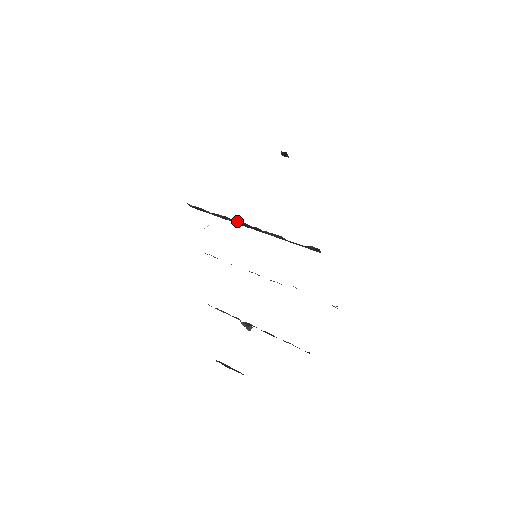
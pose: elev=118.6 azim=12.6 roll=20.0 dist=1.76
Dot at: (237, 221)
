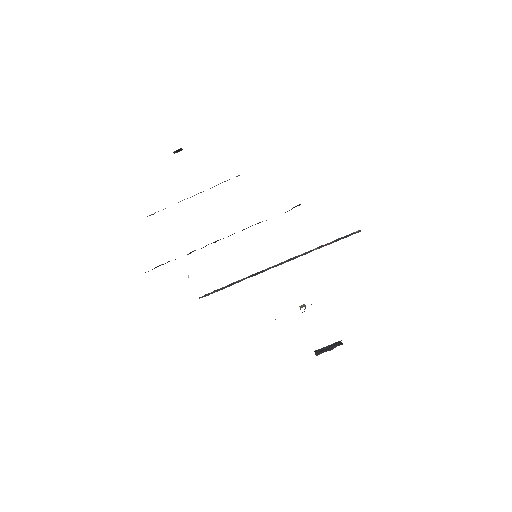
Dot at: (206, 245)
